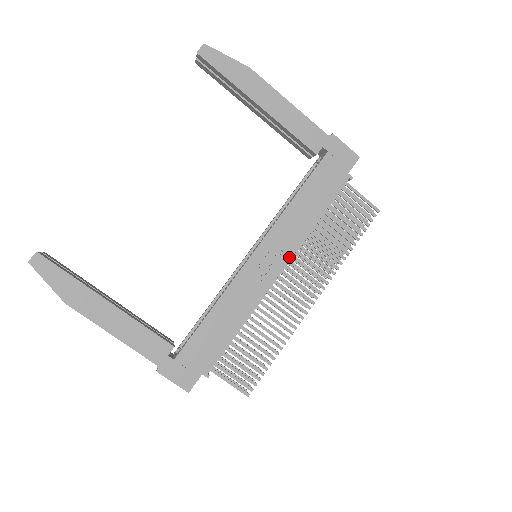
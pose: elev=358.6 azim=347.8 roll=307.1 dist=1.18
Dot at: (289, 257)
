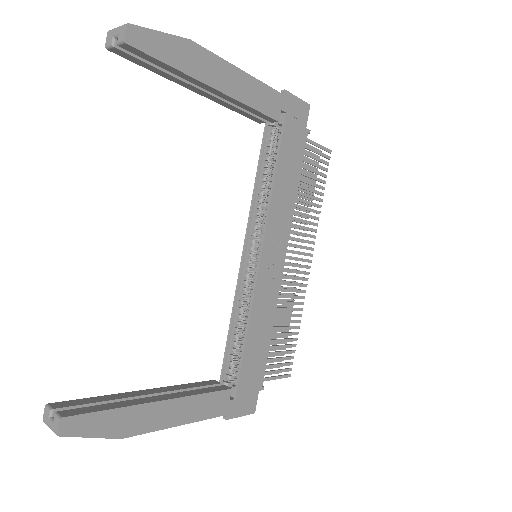
Dot at: (287, 241)
